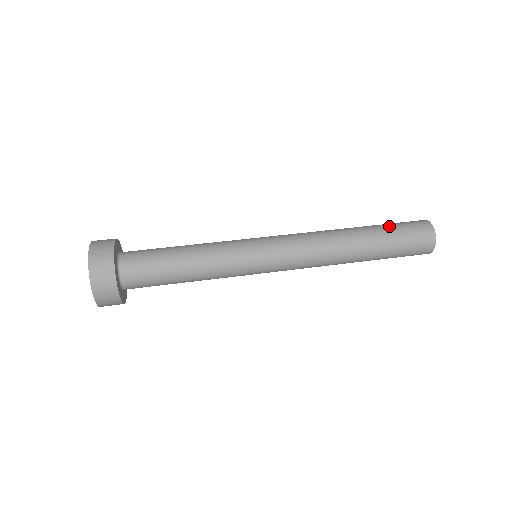
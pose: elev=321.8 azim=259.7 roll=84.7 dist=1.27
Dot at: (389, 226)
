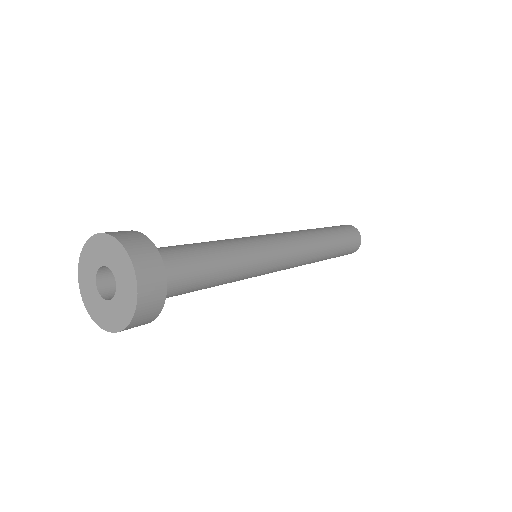
Dot at: (335, 228)
